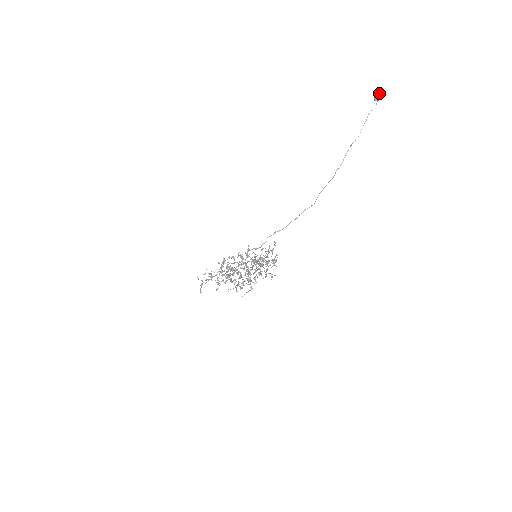
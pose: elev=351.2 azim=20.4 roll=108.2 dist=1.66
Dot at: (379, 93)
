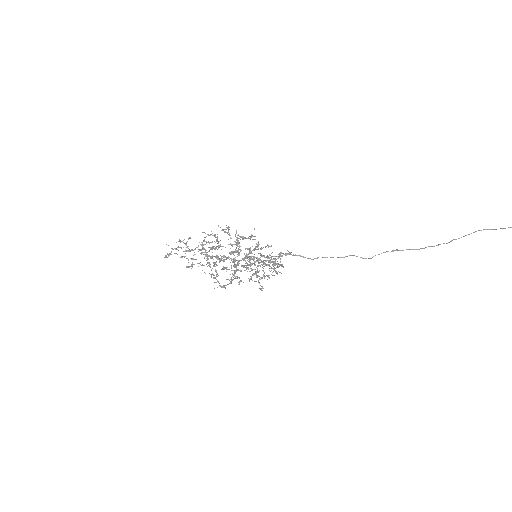
Dot at: out of frame
